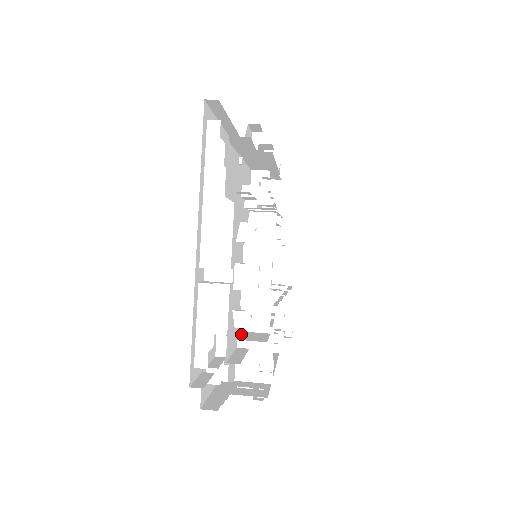
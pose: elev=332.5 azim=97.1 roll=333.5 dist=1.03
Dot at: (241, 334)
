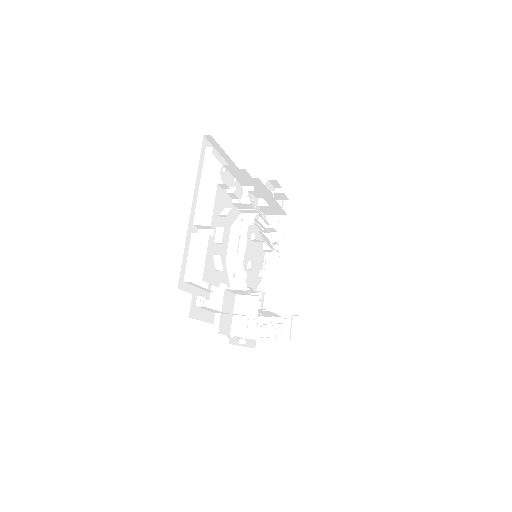
Dot at: (227, 286)
